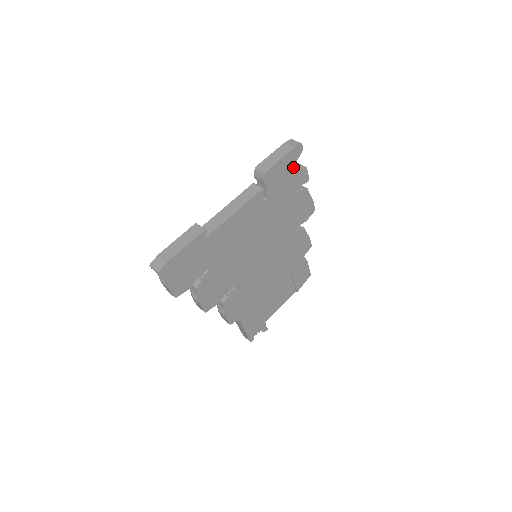
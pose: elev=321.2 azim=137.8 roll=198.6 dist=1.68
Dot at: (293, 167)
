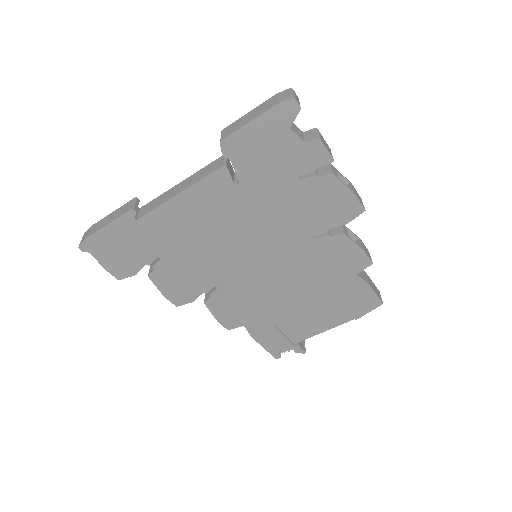
Dot at: (285, 137)
